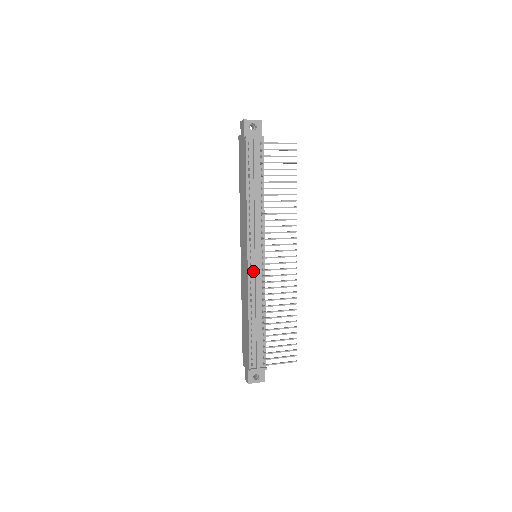
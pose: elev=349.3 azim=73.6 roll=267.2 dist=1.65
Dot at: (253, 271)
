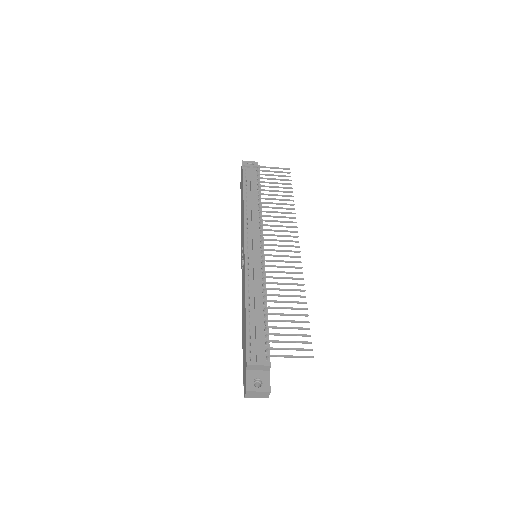
Dot at: (251, 259)
